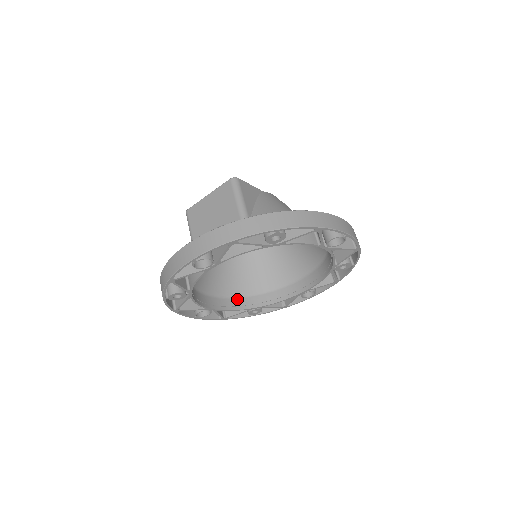
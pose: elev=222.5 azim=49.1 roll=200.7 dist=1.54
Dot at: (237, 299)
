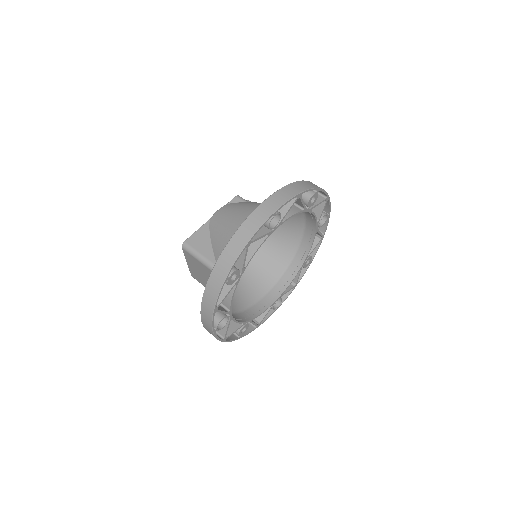
Dot at: (287, 271)
